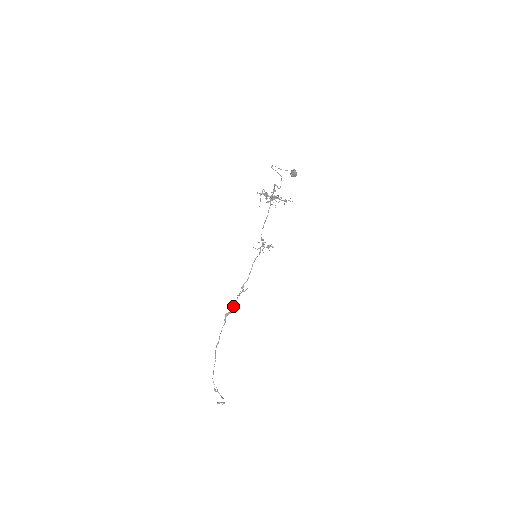
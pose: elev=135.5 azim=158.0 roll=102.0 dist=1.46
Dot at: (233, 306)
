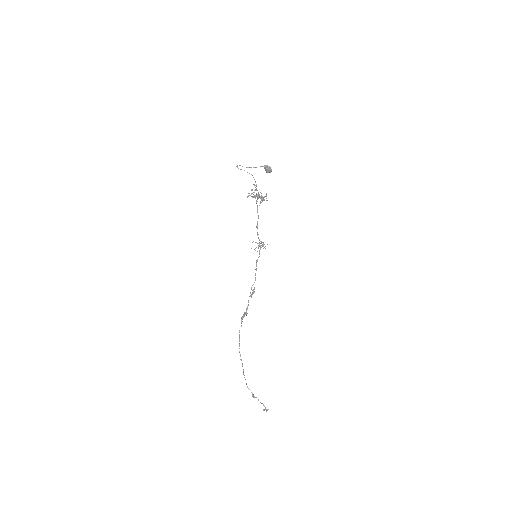
Dot at: (246, 308)
